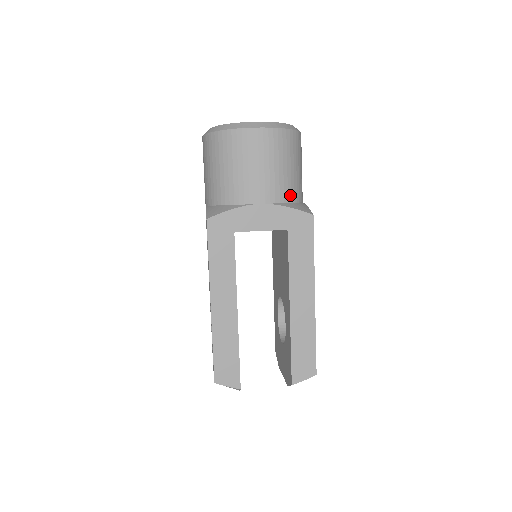
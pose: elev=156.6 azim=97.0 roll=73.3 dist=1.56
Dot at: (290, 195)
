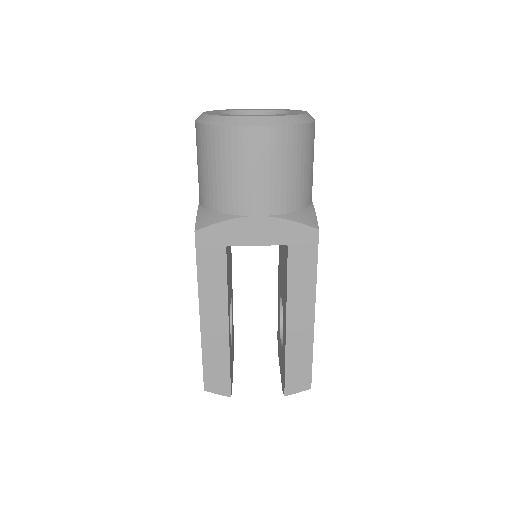
Dot at: (294, 203)
